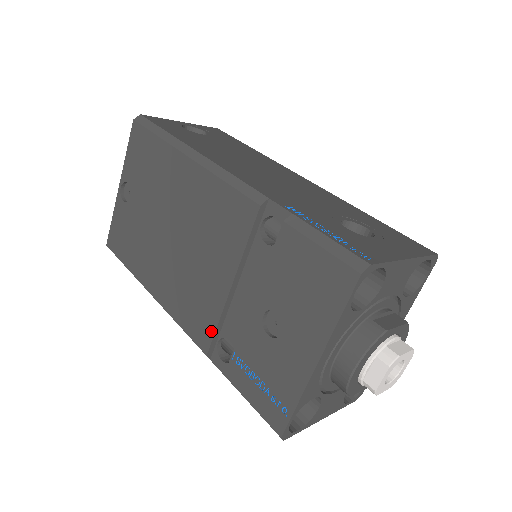
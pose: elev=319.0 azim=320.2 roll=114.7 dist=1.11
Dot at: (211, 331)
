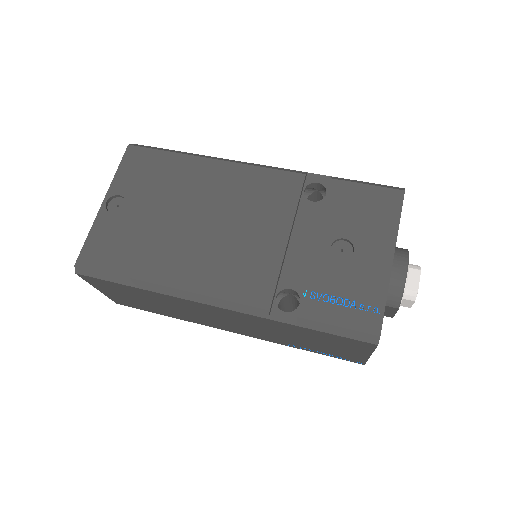
Dot at: (271, 284)
